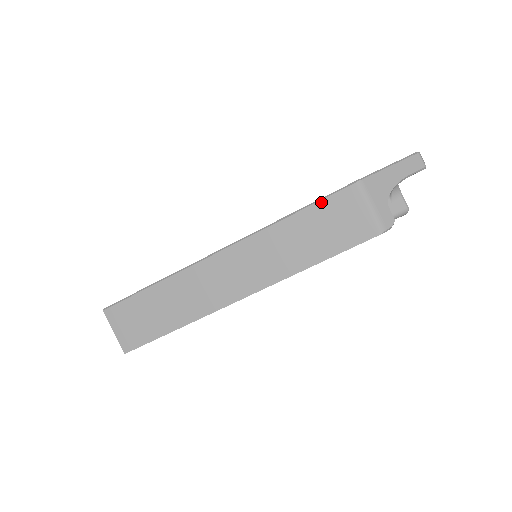
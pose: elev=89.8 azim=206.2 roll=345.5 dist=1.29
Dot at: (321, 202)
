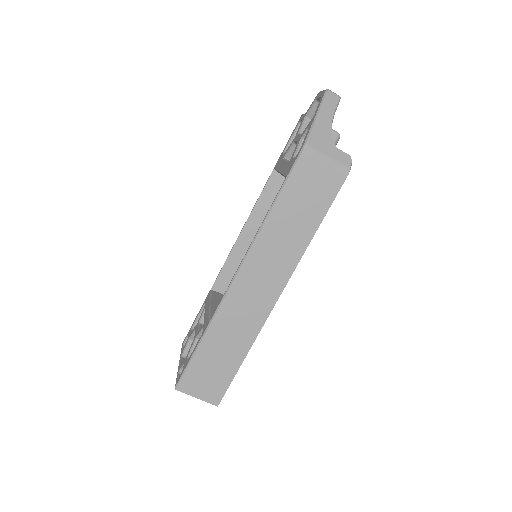
Dot at: (287, 183)
